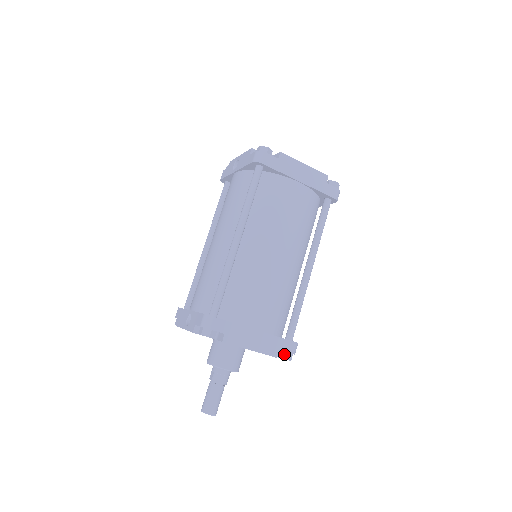
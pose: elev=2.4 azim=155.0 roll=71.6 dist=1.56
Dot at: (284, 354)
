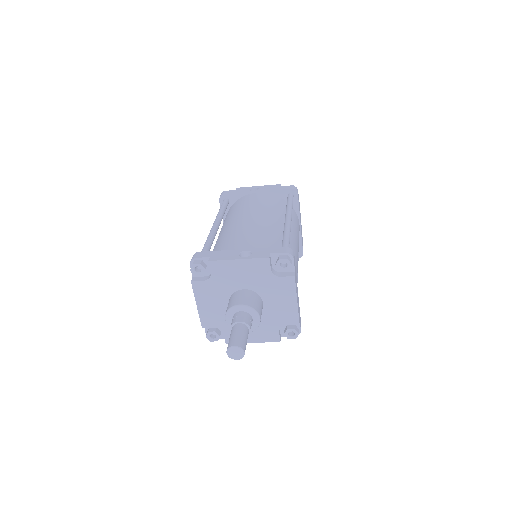
Dot at: (297, 328)
